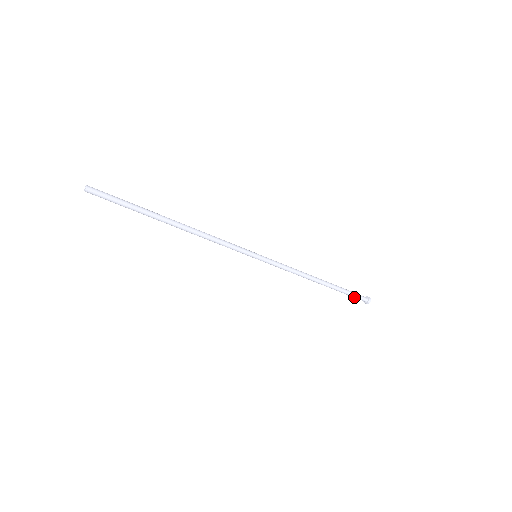
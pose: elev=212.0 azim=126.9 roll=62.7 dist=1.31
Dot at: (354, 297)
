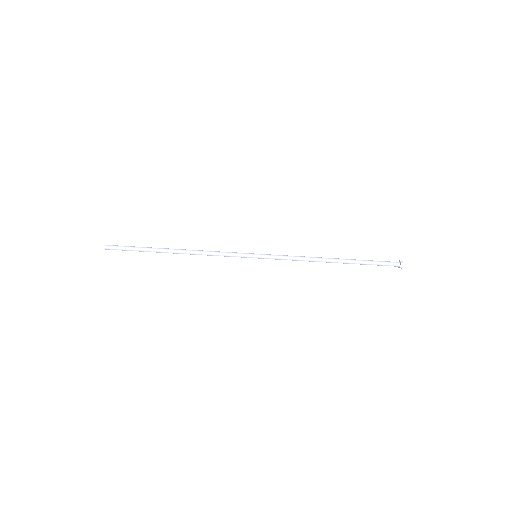
Dot at: (382, 264)
